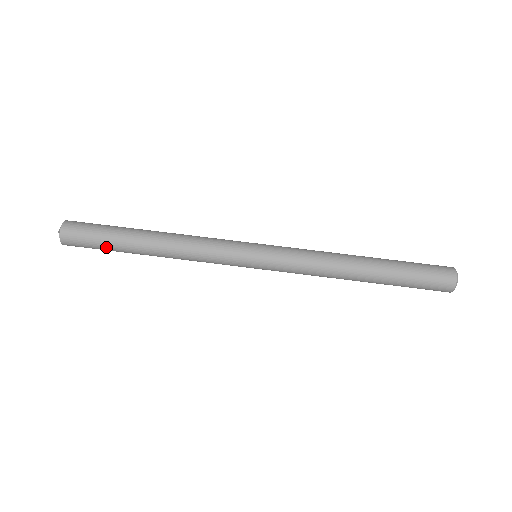
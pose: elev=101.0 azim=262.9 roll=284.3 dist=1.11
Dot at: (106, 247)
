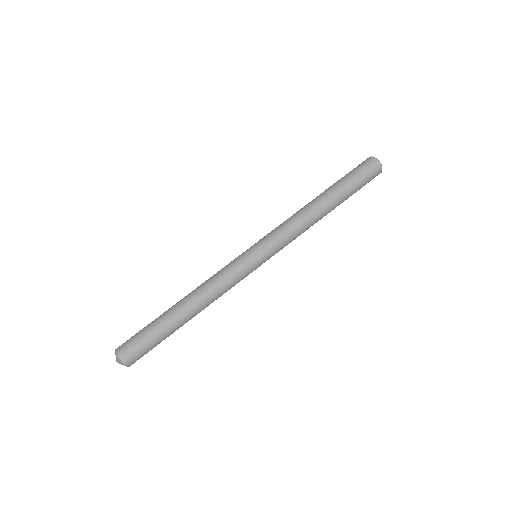
Dot at: occluded
